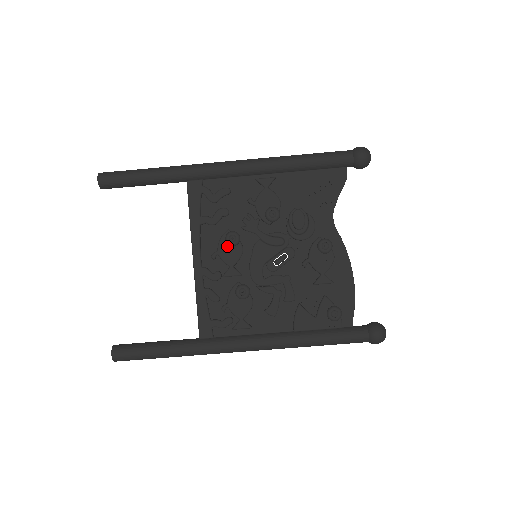
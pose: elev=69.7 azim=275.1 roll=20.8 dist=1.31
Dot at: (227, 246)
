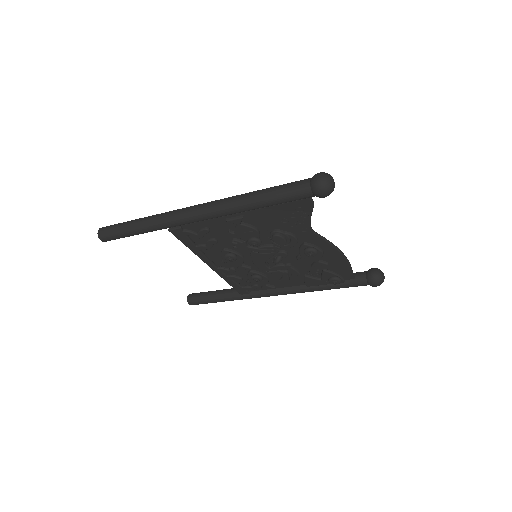
Dot at: occluded
